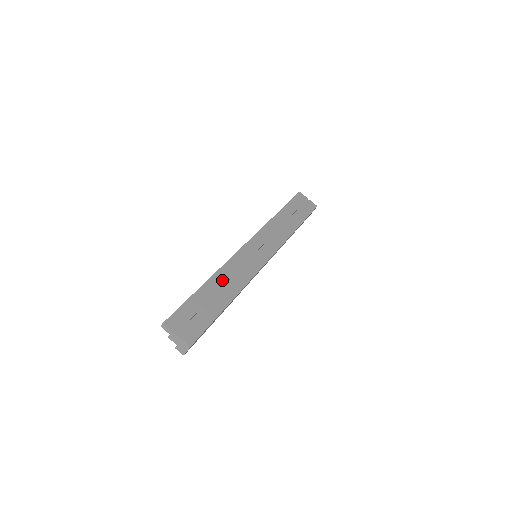
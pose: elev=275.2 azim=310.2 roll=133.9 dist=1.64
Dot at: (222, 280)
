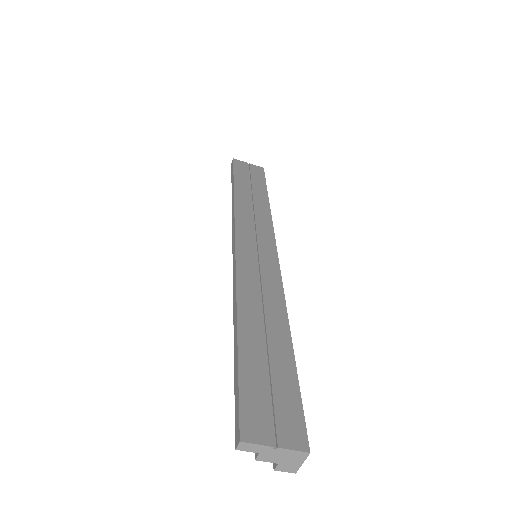
Dot at: (254, 311)
